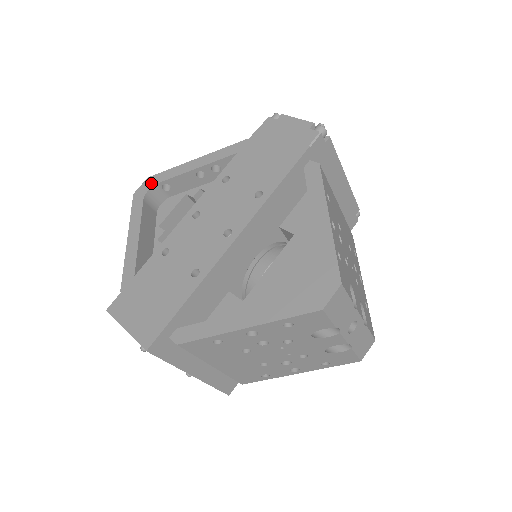
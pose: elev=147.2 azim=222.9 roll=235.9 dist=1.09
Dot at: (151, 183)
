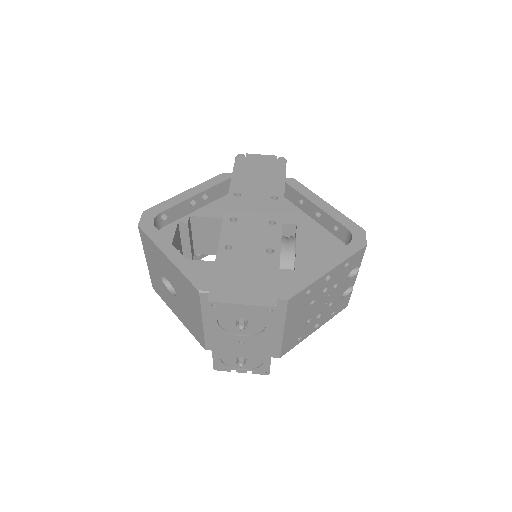
Dot at: (152, 214)
